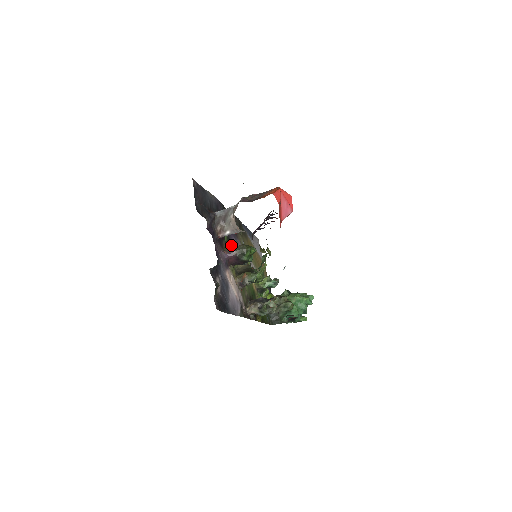
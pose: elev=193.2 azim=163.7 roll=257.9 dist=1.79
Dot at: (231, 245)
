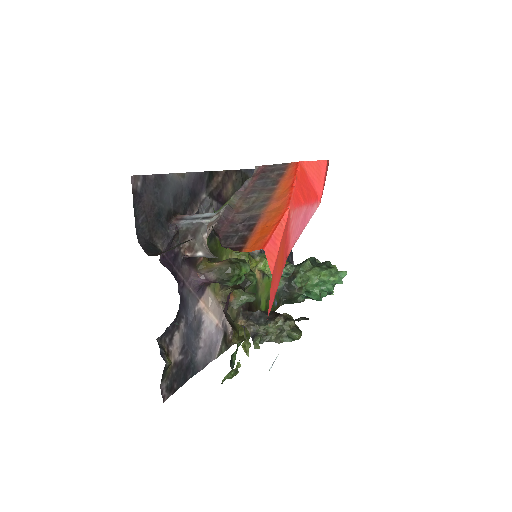
Dot at: (217, 243)
